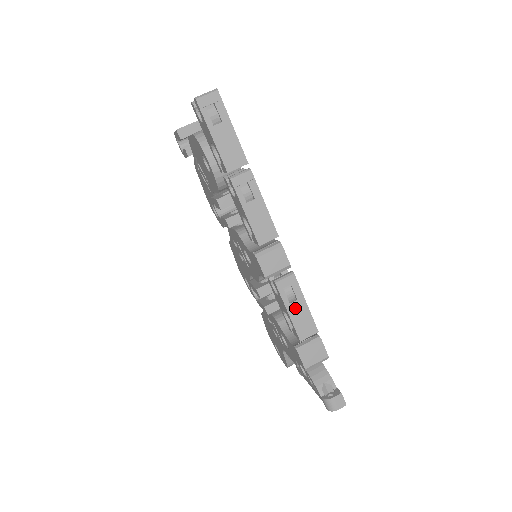
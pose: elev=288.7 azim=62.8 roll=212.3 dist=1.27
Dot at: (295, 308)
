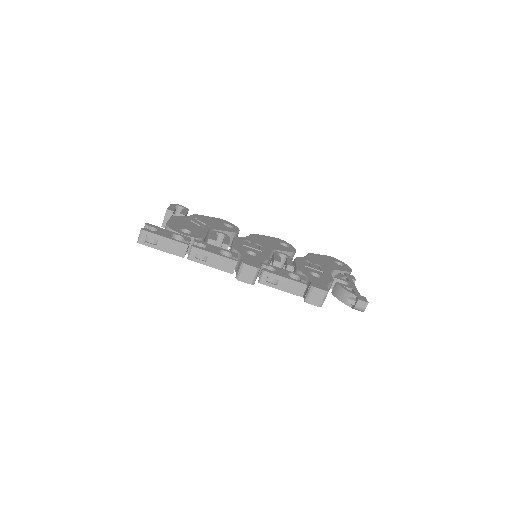
Dot at: (282, 285)
